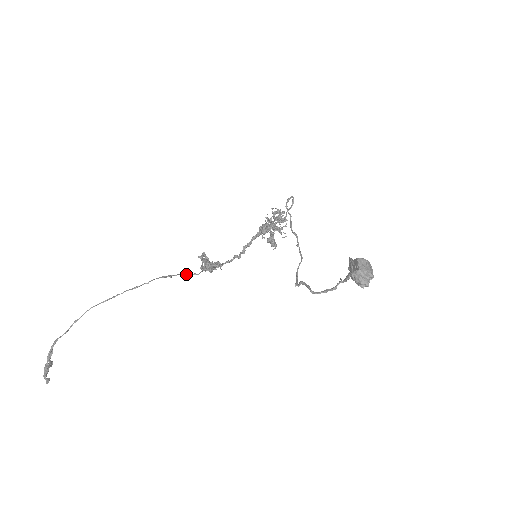
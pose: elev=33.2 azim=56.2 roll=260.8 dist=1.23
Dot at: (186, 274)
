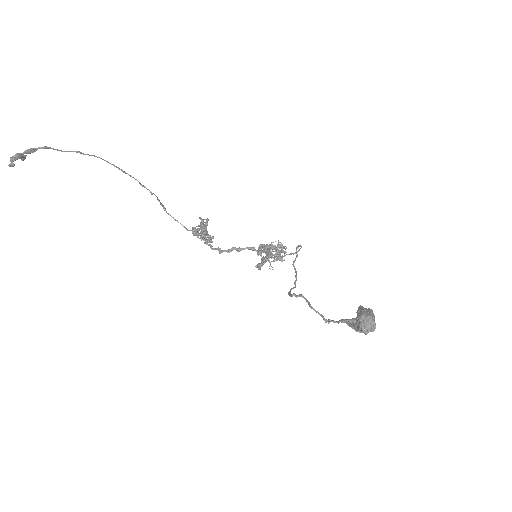
Dot at: occluded
